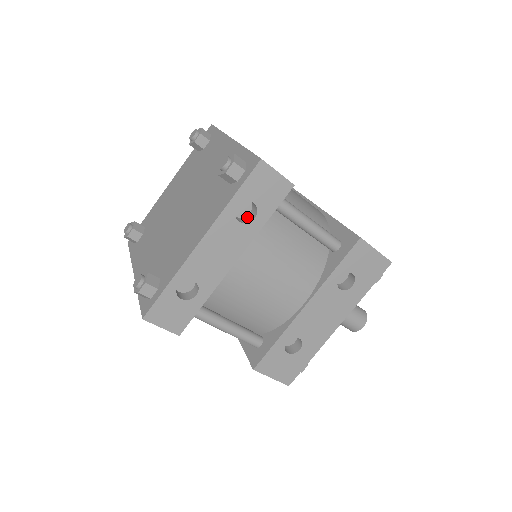
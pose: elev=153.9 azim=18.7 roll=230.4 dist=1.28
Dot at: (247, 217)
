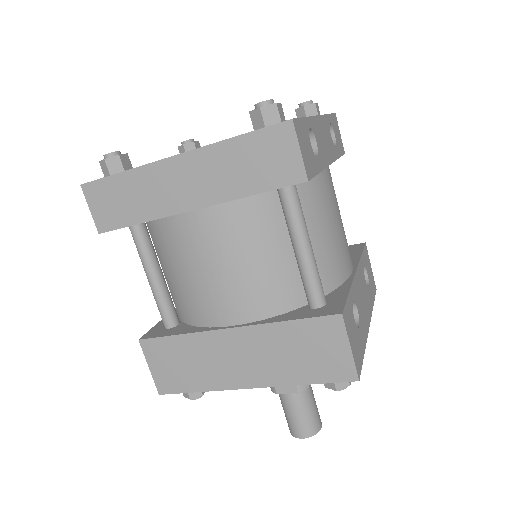
Dot at: occluded
